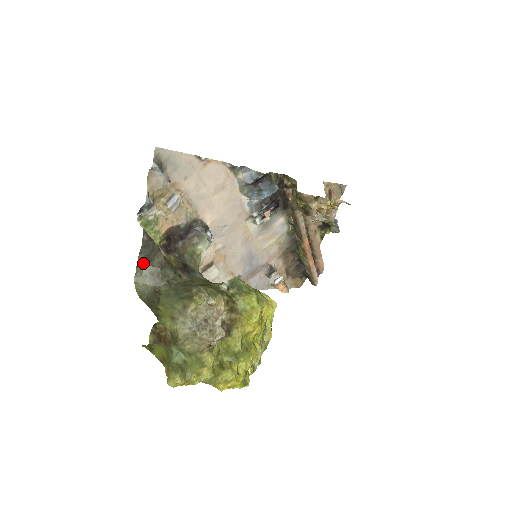
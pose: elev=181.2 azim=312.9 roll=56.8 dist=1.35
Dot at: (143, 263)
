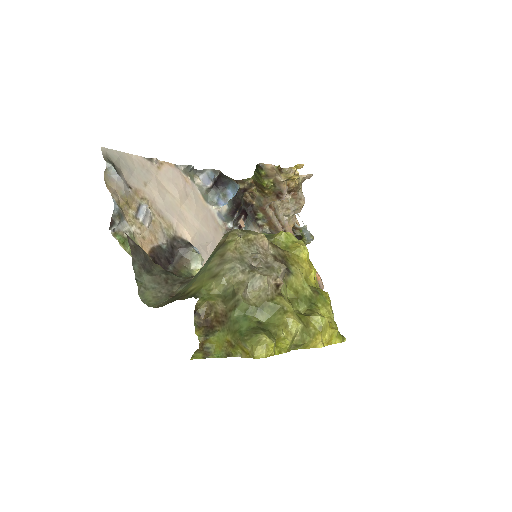
Dot at: (141, 276)
